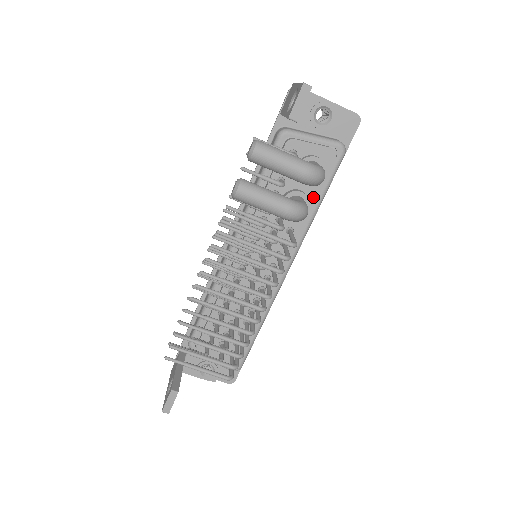
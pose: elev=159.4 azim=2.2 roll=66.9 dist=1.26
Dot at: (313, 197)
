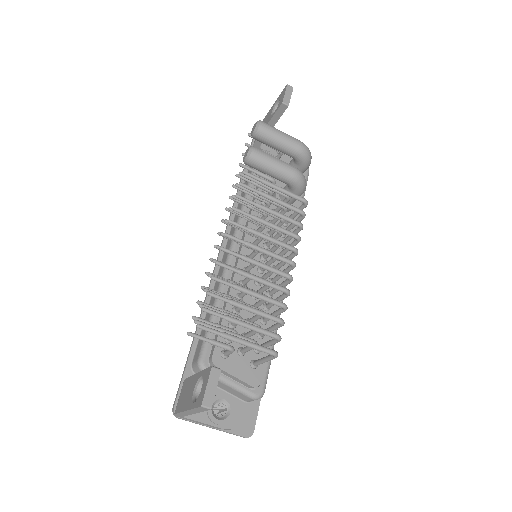
Dot at: occluded
